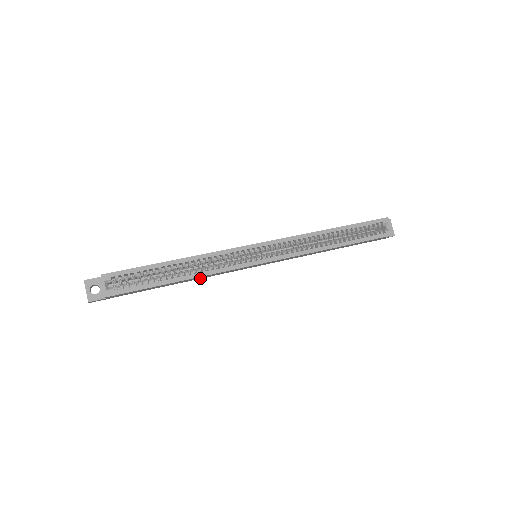
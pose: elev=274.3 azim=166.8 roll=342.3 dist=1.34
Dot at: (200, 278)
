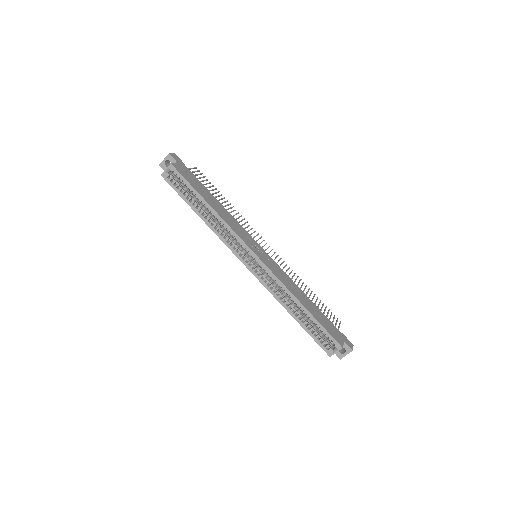
Dot at: occluded
